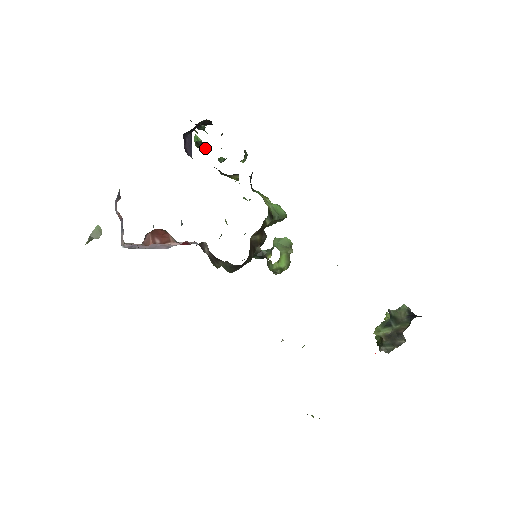
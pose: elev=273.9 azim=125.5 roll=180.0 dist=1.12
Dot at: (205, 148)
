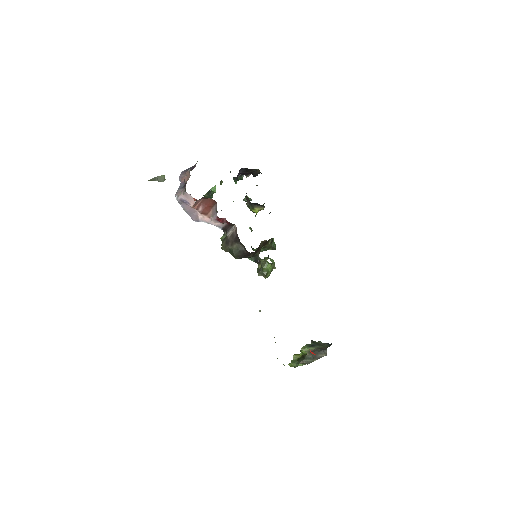
Dot at: occluded
